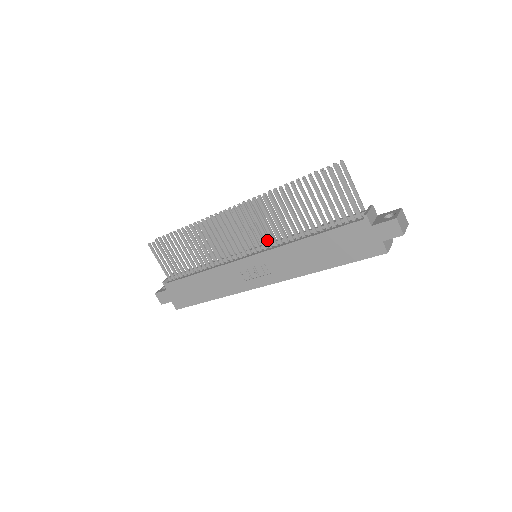
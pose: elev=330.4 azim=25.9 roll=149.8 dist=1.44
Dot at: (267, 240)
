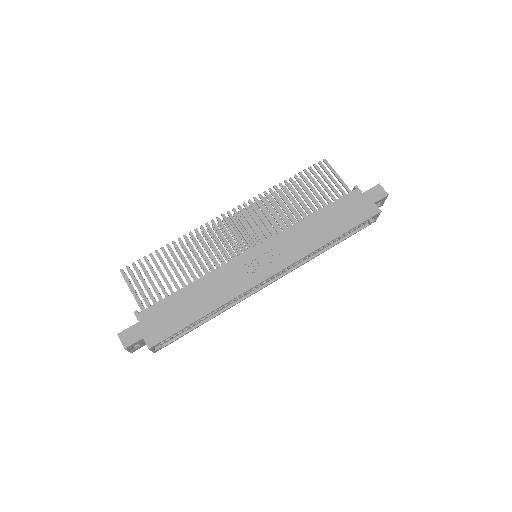
Dot at: (270, 230)
